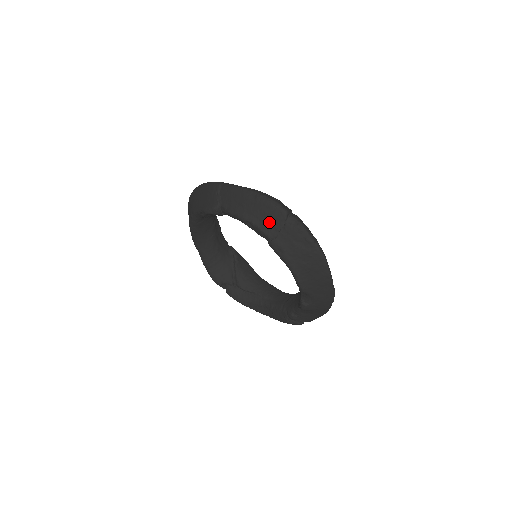
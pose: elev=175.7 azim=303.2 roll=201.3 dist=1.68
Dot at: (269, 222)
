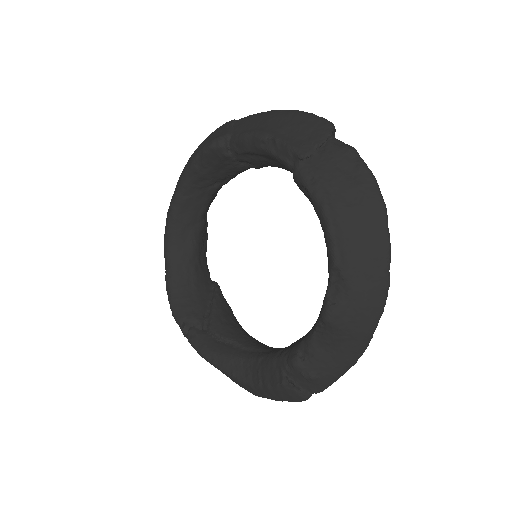
Dot at: (303, 136)
